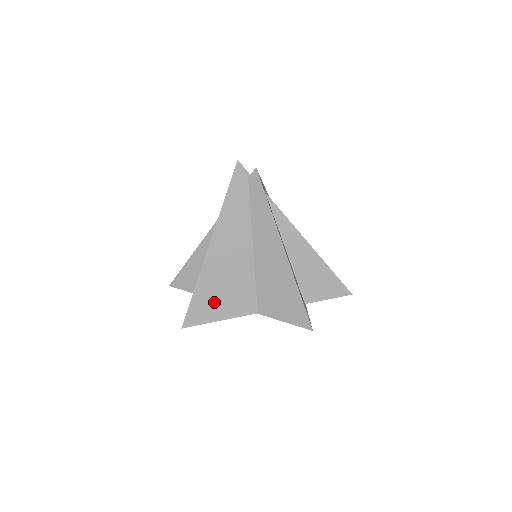
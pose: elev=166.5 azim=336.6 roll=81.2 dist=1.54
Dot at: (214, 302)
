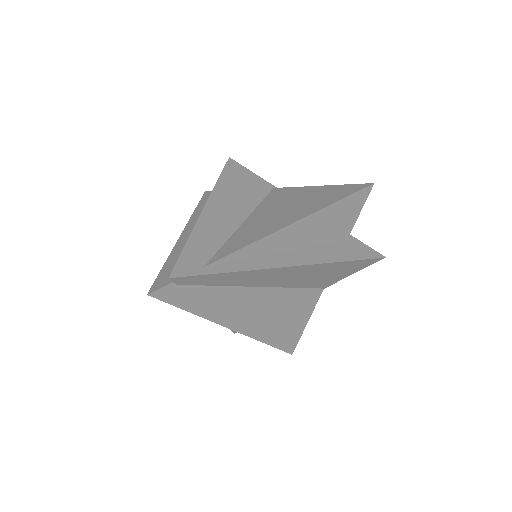
Dot at: (288, 327)
